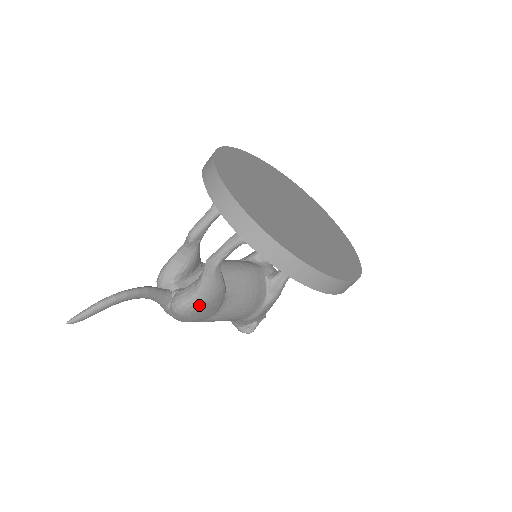
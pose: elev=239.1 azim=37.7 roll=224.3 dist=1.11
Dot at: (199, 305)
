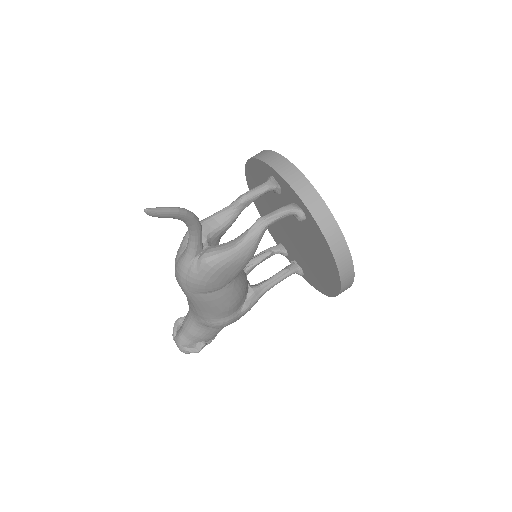
Dot at: (231, 262)
